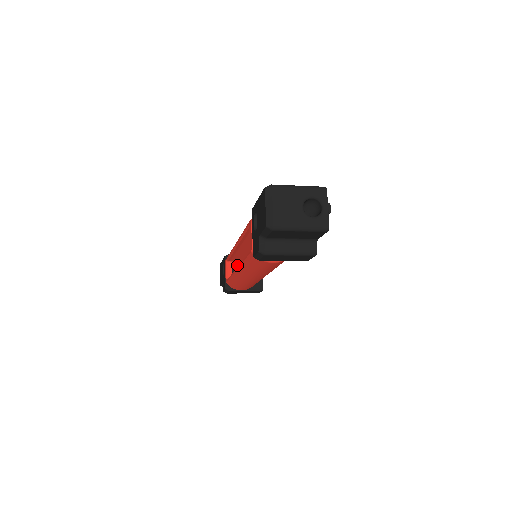
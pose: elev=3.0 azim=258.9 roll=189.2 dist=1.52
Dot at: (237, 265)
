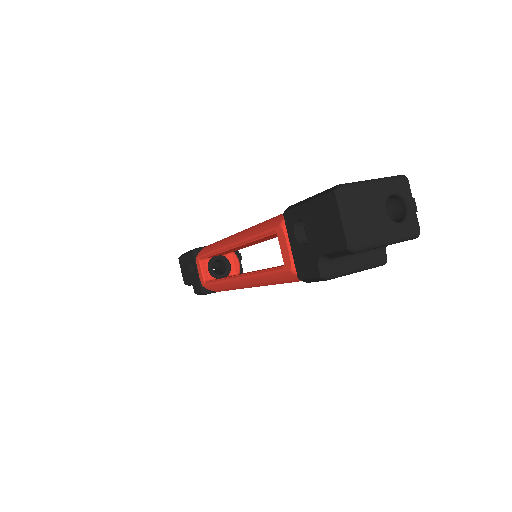
Dot at: (213, 261)
